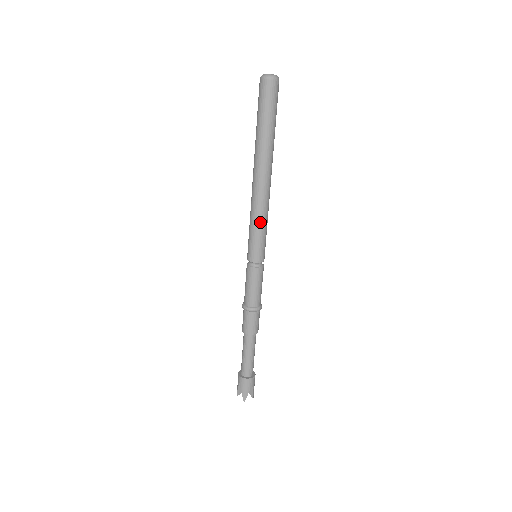
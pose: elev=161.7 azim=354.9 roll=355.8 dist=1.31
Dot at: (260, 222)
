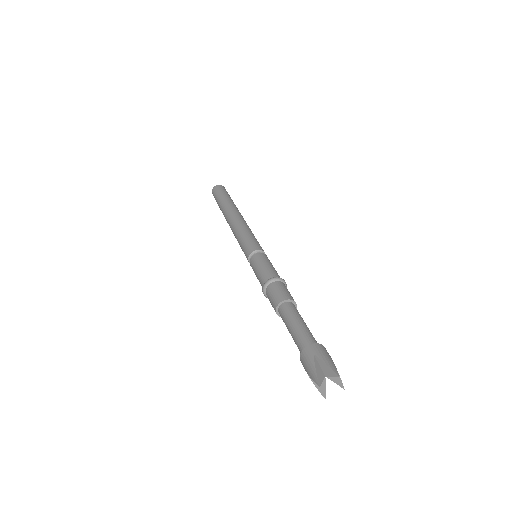
Dot at: (239, 234)
